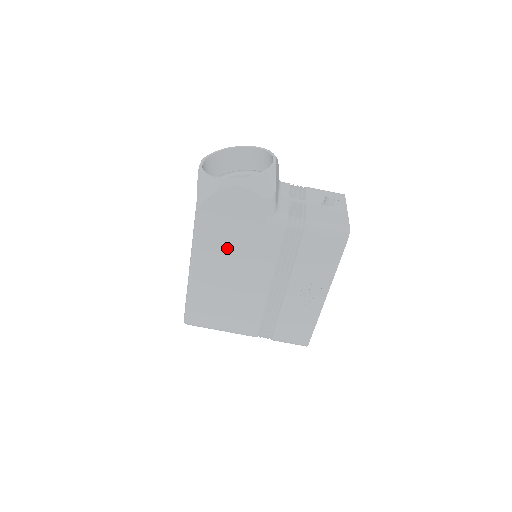
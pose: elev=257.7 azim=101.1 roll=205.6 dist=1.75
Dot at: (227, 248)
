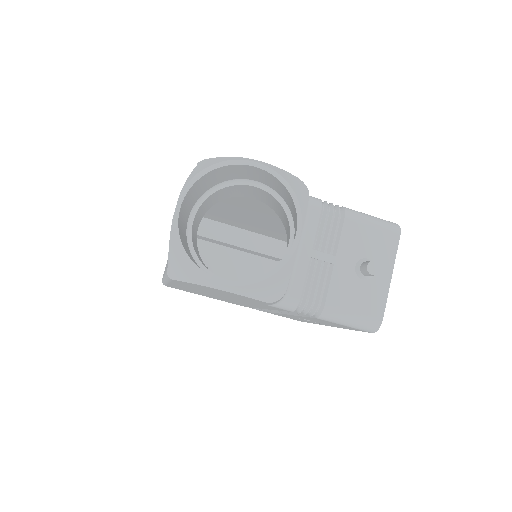
Dot at: (212, 293)
